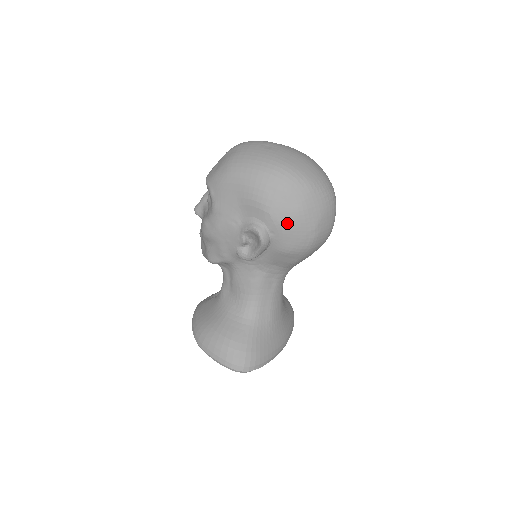
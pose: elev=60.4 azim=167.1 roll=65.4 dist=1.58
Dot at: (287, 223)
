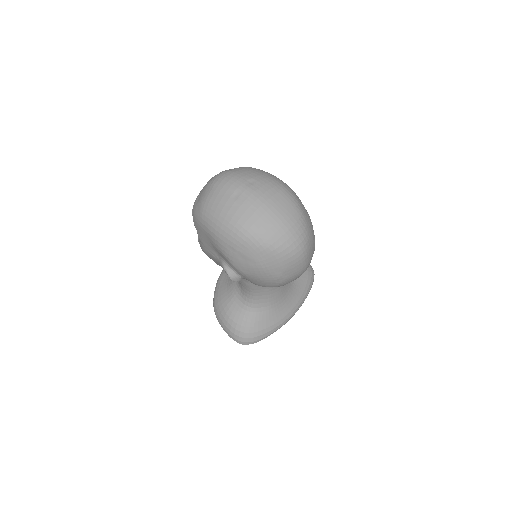
Dot at: (250, 274)
